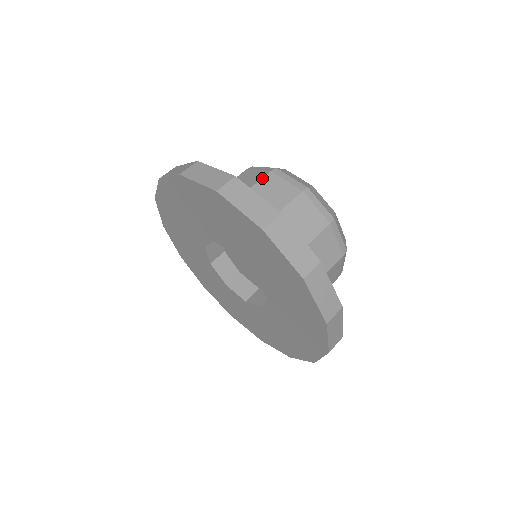
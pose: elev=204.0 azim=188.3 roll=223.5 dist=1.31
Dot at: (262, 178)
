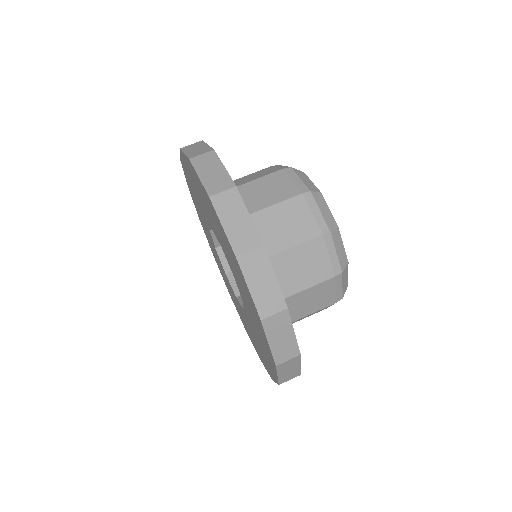
Dot at: occluded
